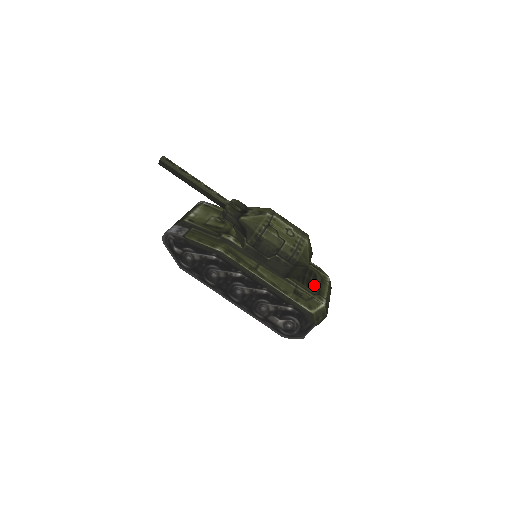
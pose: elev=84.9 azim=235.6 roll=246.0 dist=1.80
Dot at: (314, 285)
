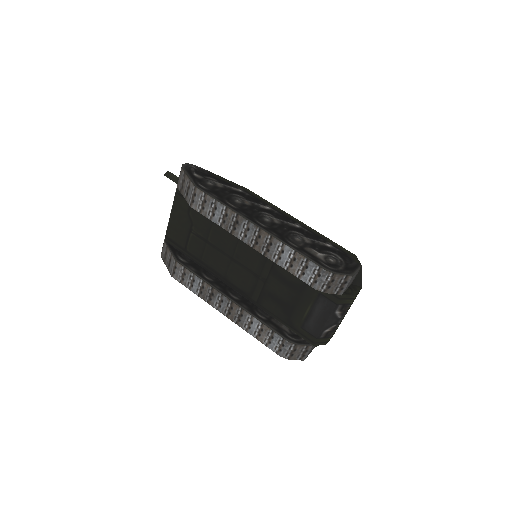
Dot at: occluded
